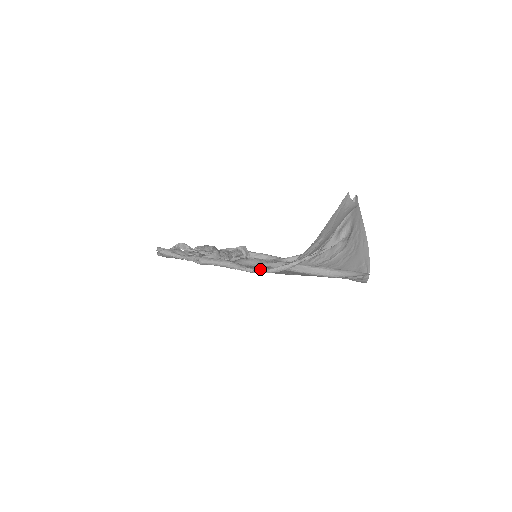
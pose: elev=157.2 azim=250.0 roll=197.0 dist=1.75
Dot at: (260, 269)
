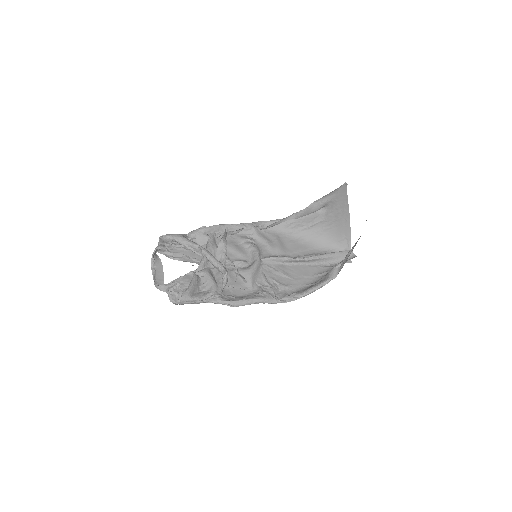
Dot at: (291, 298)
